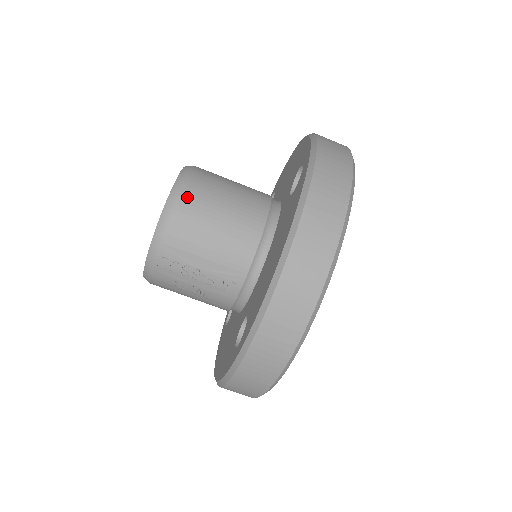
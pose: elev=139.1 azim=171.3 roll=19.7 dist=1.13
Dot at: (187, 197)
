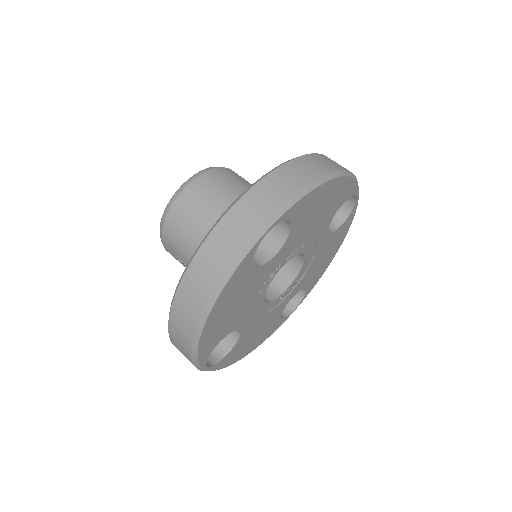
Dot at: (176, 209)
